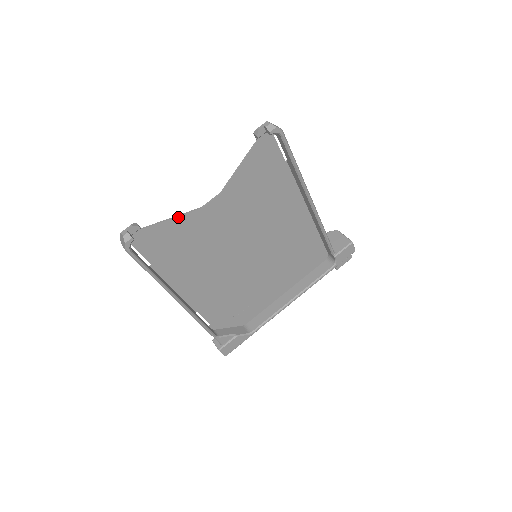
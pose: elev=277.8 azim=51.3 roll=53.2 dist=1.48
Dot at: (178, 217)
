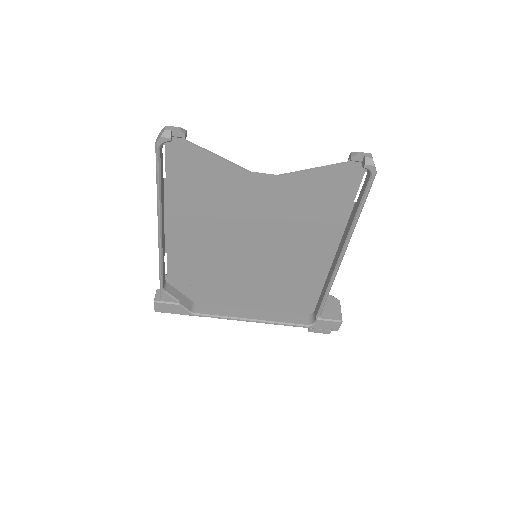
Dot at: (224, 160)
